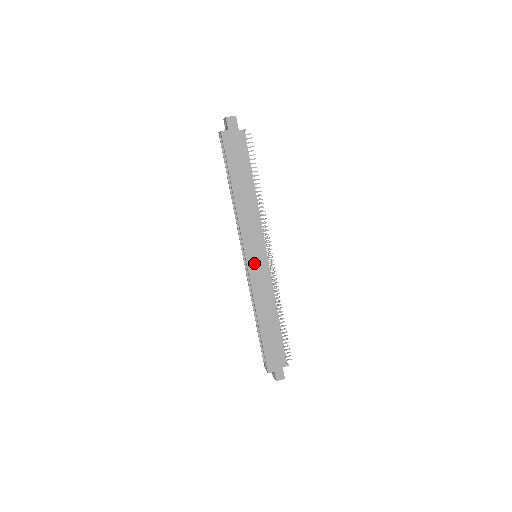
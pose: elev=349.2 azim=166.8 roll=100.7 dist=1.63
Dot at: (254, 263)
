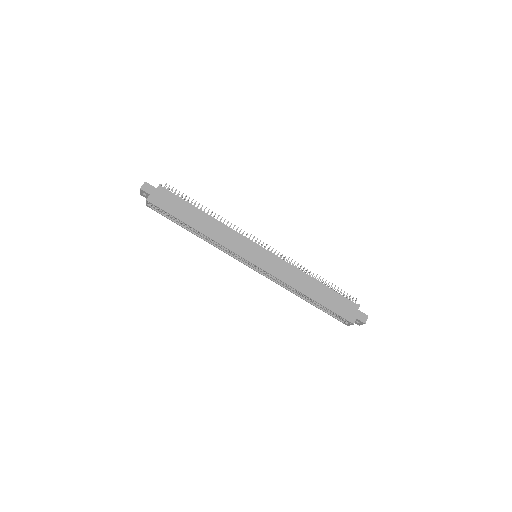
Dot at: (260, 260)
